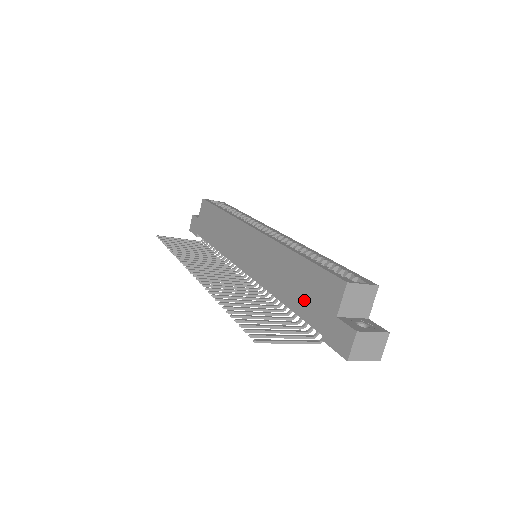
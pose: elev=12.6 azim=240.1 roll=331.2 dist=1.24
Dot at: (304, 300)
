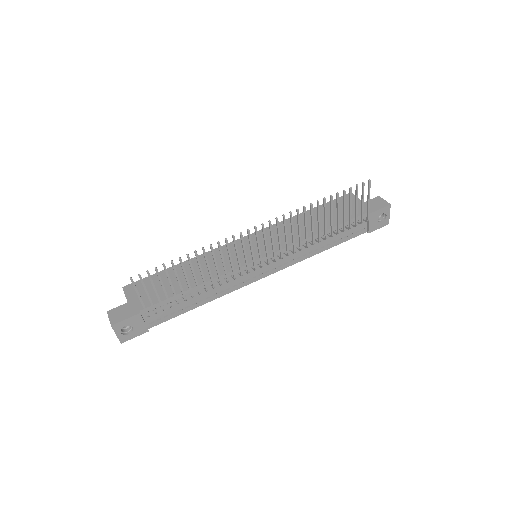
Dot at: occluded
